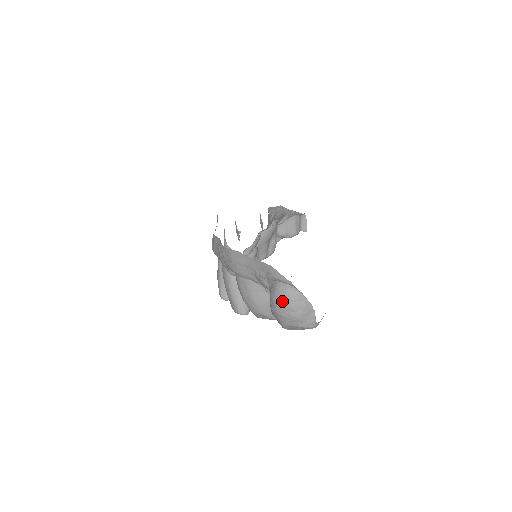
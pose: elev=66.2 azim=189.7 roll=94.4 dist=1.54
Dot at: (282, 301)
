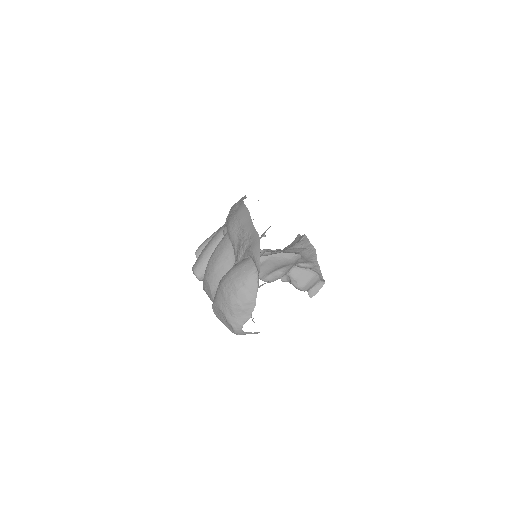
Dot at: (236, 277)
